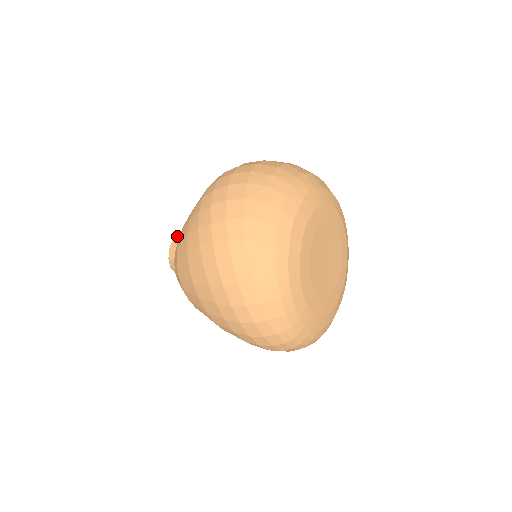
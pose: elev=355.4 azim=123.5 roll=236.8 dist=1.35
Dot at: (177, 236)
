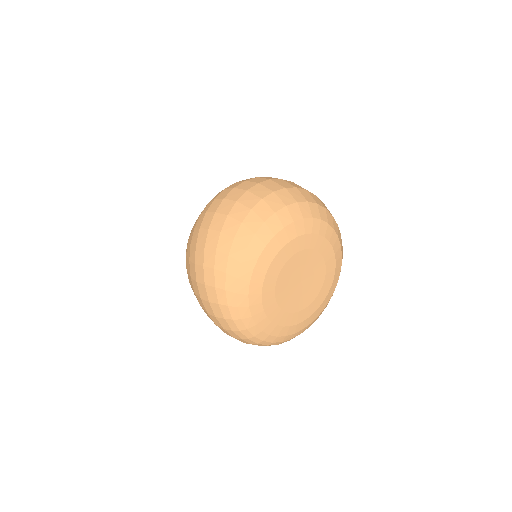
Dot at: occluded
